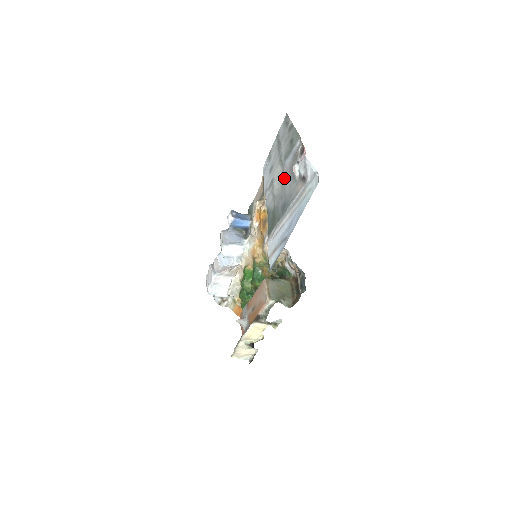
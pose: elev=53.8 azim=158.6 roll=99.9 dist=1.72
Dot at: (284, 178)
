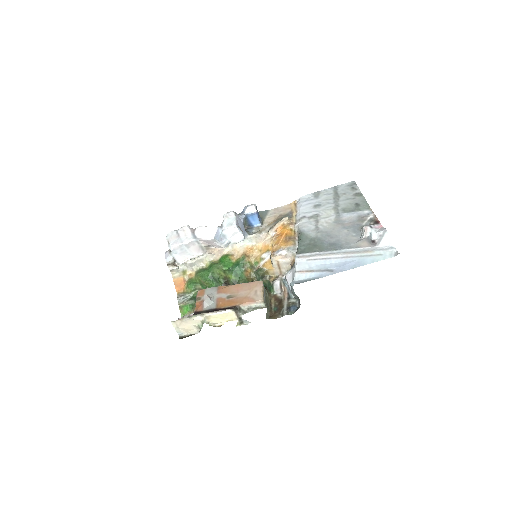
Dot at: (339, 224)
